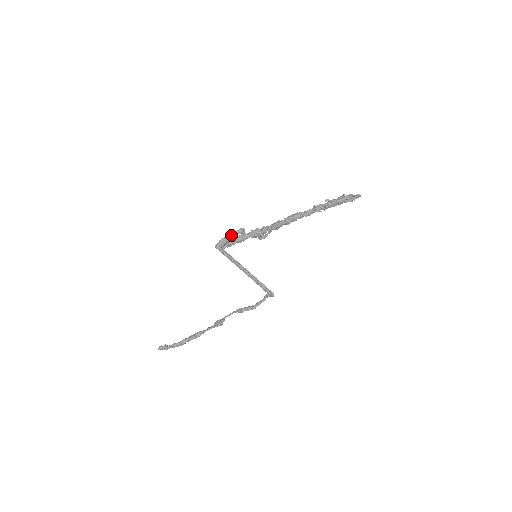
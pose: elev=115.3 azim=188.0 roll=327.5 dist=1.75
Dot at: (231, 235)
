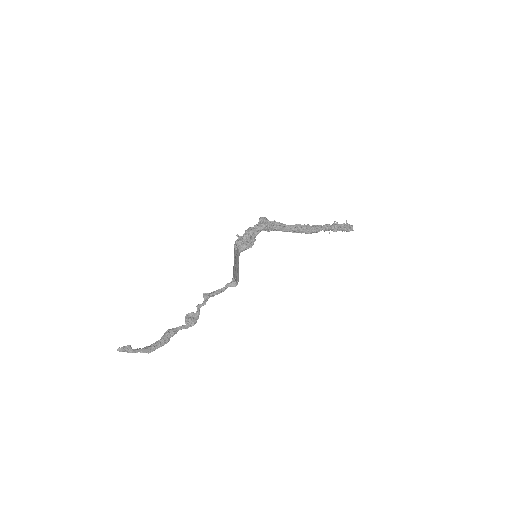
Dot at: (254, 234)
